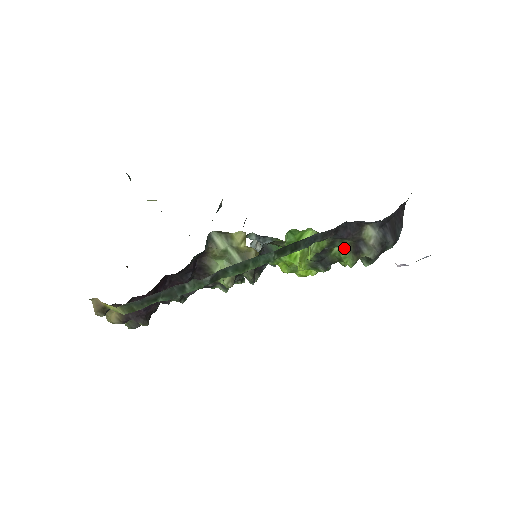
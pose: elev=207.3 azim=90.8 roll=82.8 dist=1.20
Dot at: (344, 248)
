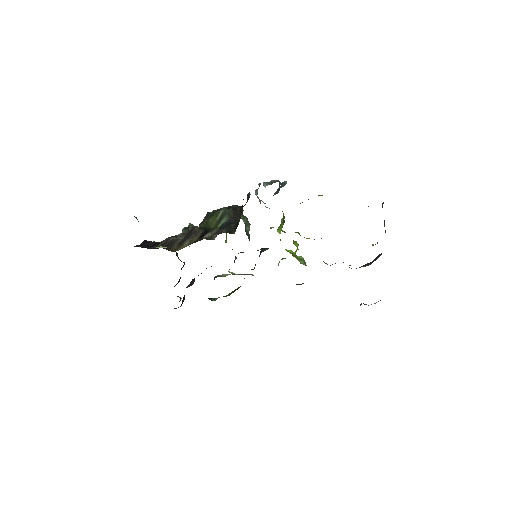
Dot at: occluded
